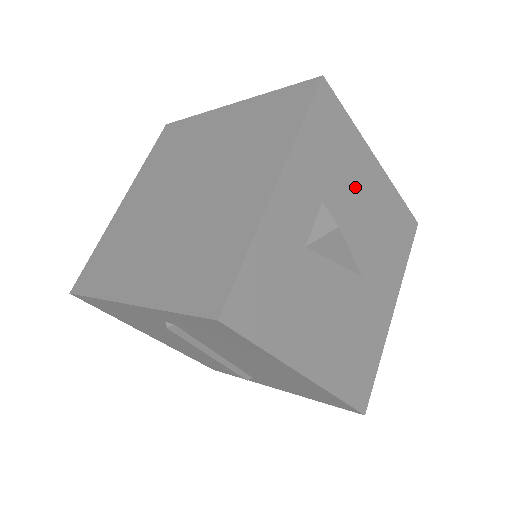
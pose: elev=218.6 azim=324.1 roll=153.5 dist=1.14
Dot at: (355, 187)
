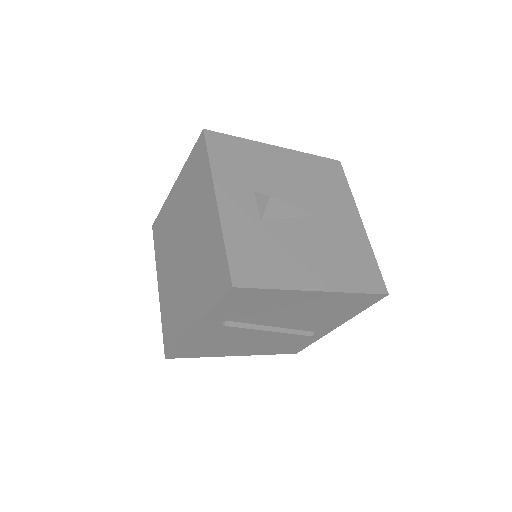
Dot at: (272, 170)
